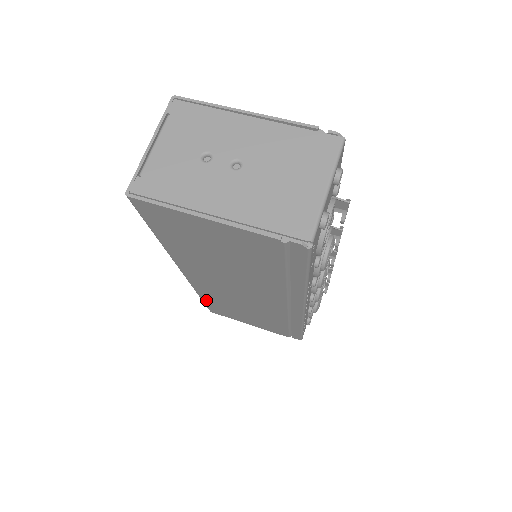
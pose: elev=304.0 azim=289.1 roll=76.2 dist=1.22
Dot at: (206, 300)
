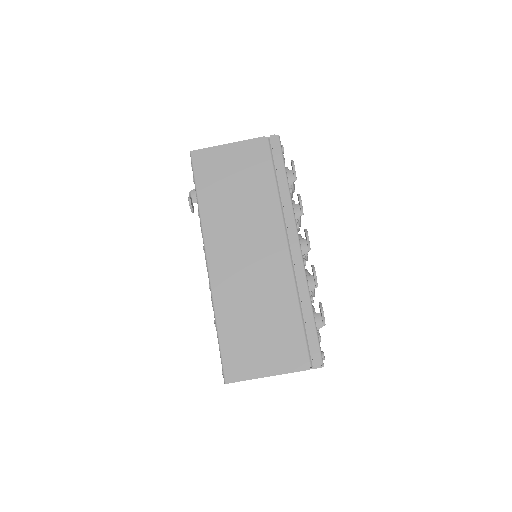
Dot at: occluded
